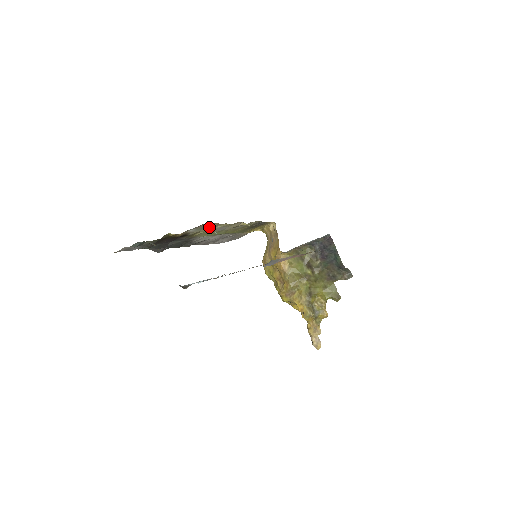
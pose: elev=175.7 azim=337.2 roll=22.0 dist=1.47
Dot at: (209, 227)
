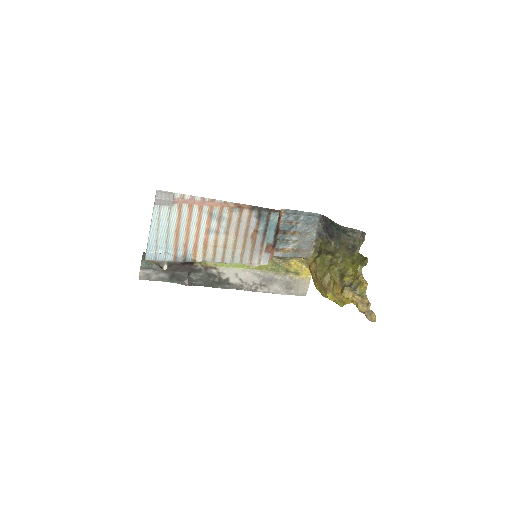
Dot at: occluded
